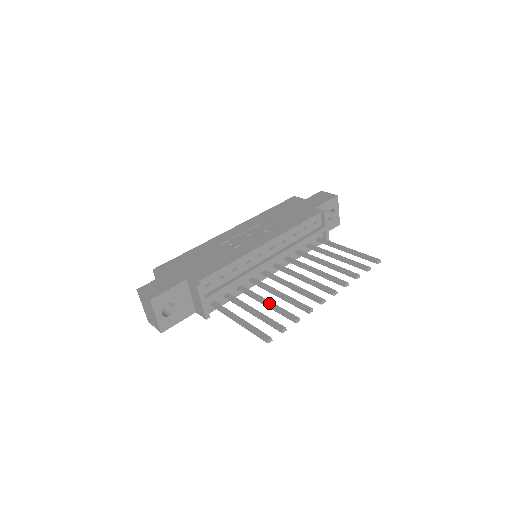
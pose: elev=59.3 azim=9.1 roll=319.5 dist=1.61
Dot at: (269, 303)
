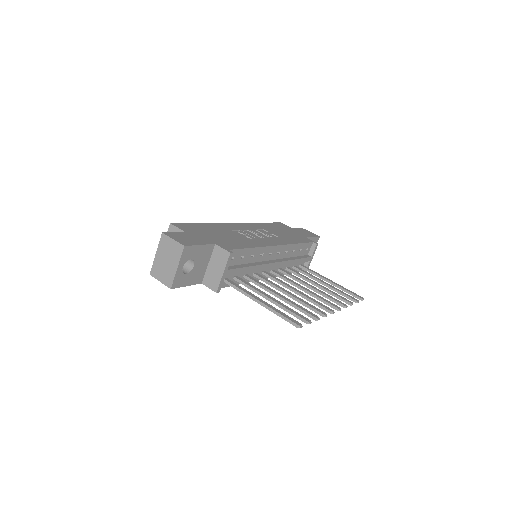
Dot at: (284, 297)
